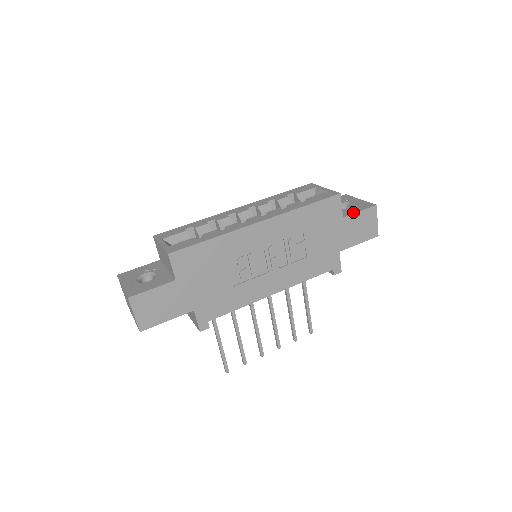
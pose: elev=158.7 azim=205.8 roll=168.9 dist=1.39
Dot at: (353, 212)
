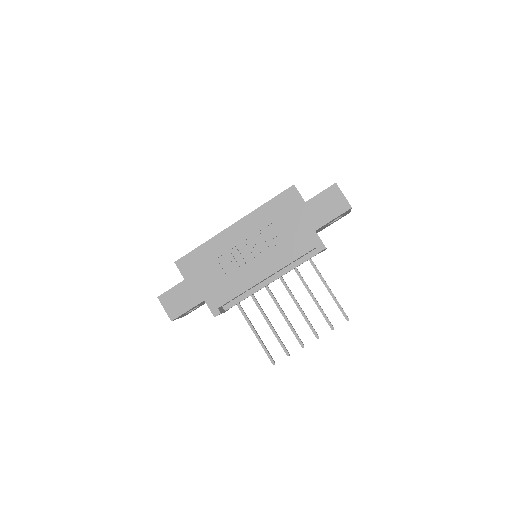
Dot at: occluded
